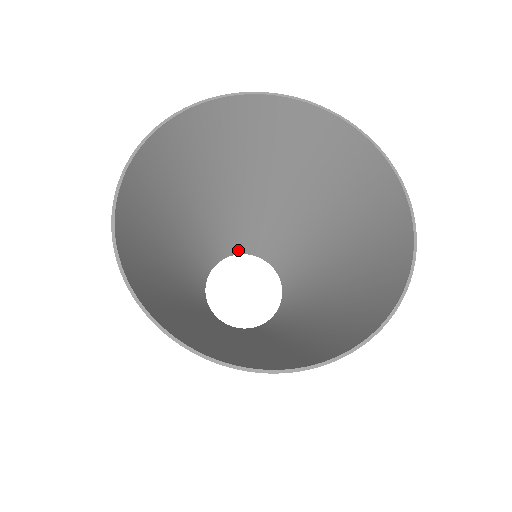
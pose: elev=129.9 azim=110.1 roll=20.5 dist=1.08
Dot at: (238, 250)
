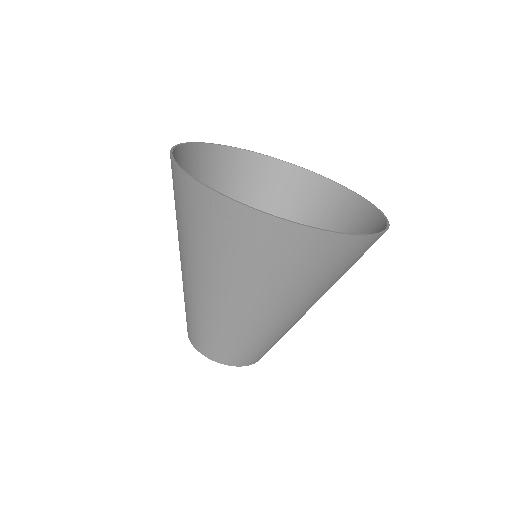
Dot at: occluded
